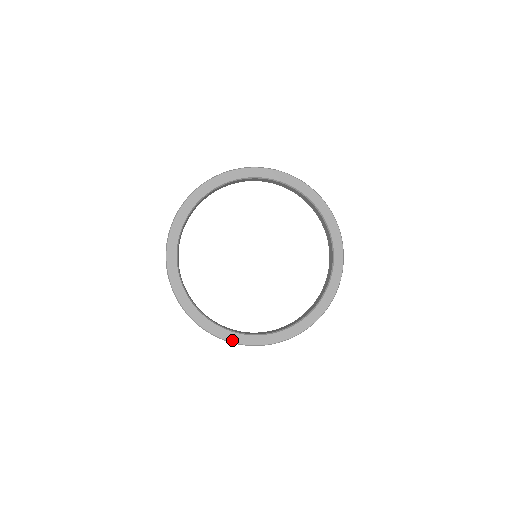
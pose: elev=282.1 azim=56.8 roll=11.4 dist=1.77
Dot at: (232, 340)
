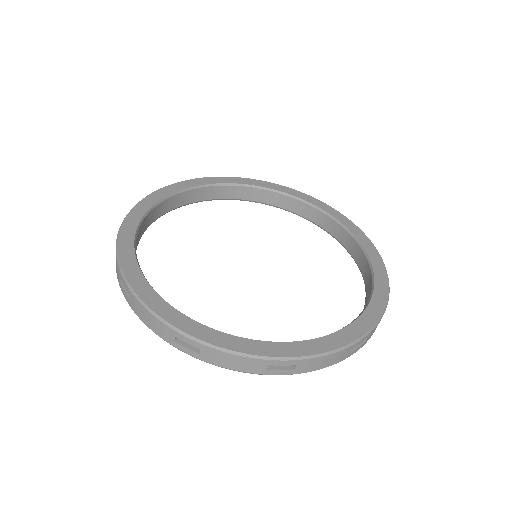
Dot at: (124, 266)
